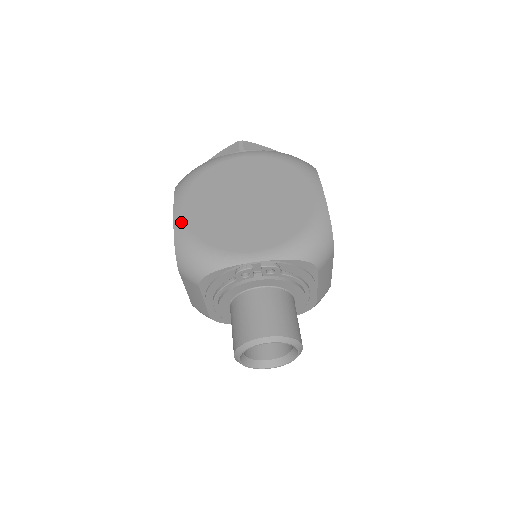
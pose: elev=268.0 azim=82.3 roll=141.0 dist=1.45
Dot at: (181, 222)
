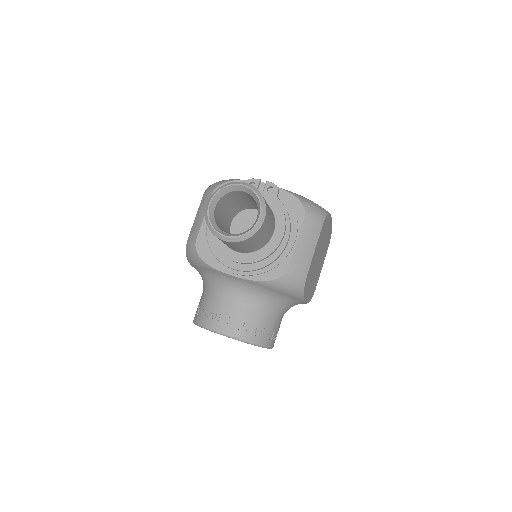
Dot at: occluded
